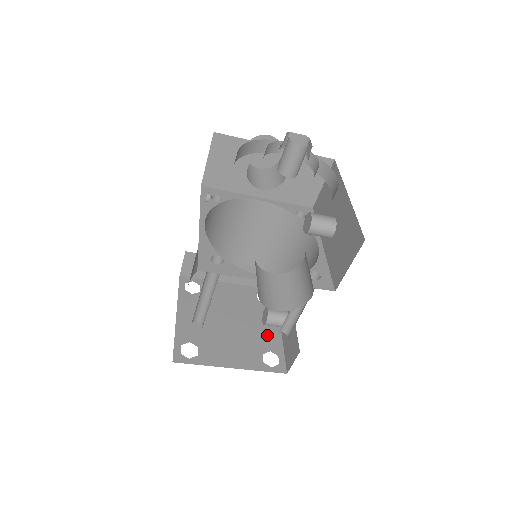
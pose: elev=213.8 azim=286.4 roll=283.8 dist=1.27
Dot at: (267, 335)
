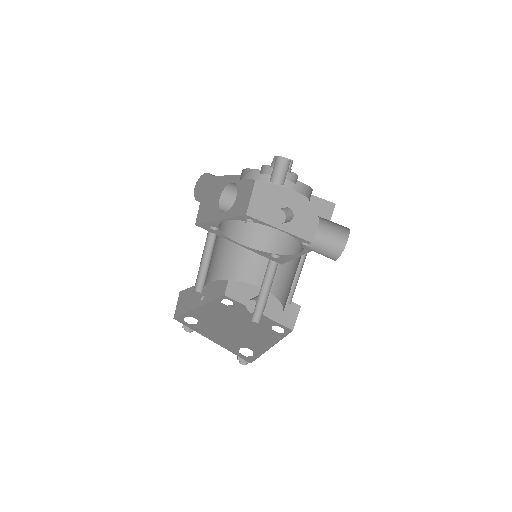
Dot at: occluded
